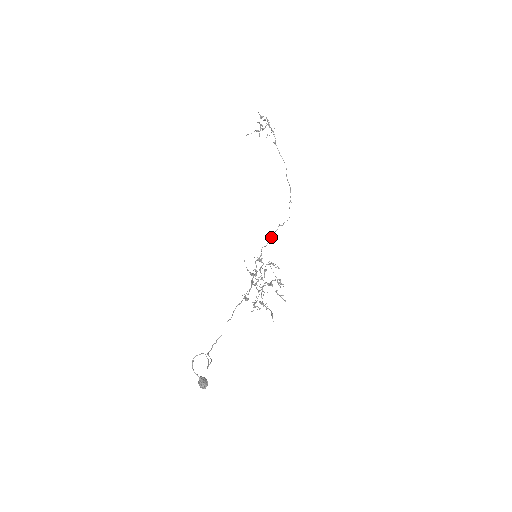
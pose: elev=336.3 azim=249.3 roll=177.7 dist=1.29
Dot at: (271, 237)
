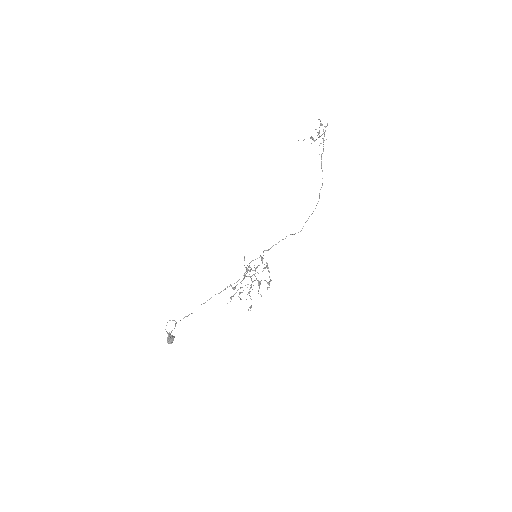
Dot at: (276, 244)
